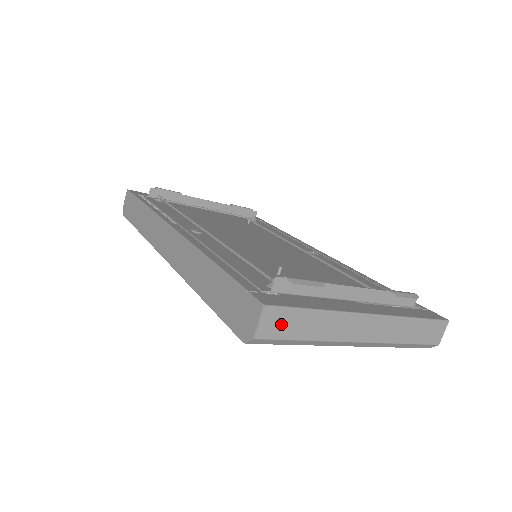
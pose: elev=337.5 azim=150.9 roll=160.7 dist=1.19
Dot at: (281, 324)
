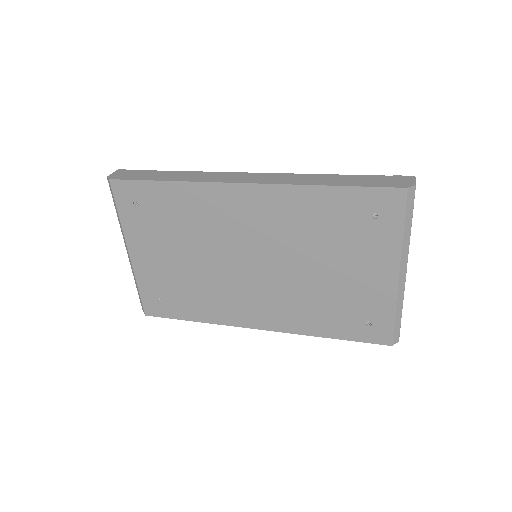
Dot at: occluded
